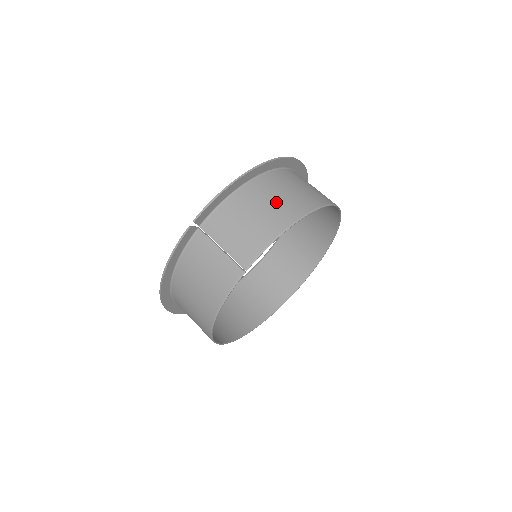
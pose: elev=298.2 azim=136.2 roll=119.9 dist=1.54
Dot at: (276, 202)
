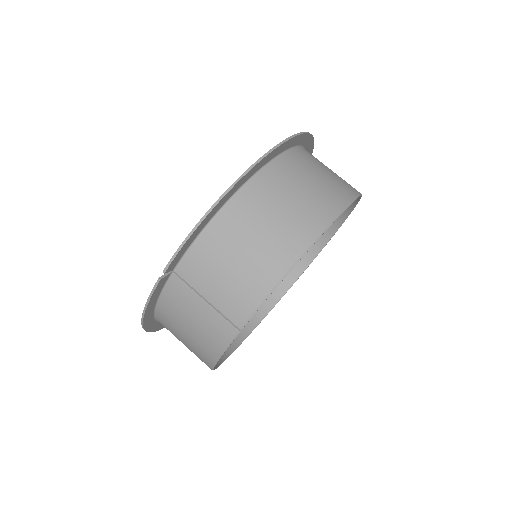
Dot at: (270, 229)
